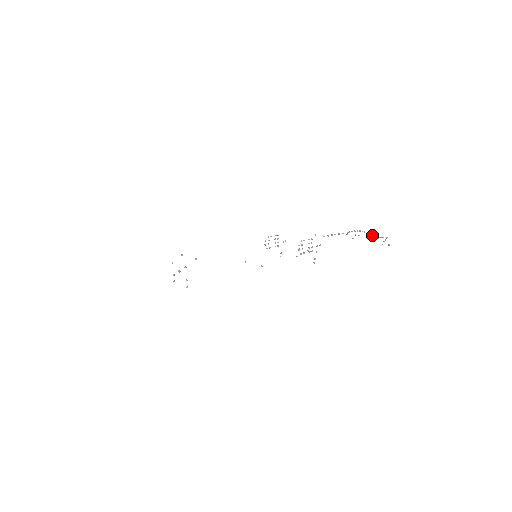
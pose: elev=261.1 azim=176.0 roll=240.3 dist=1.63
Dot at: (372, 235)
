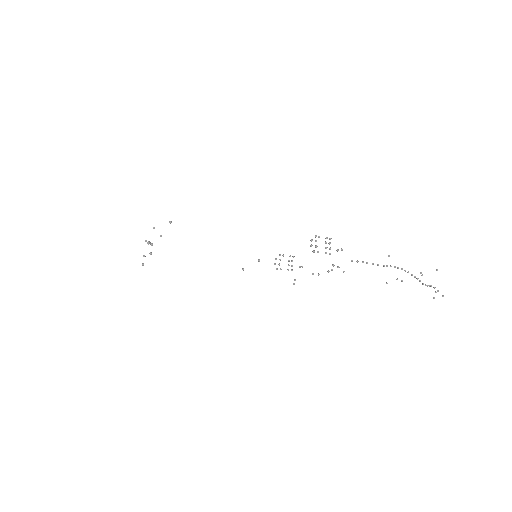
Dot at: occluded
